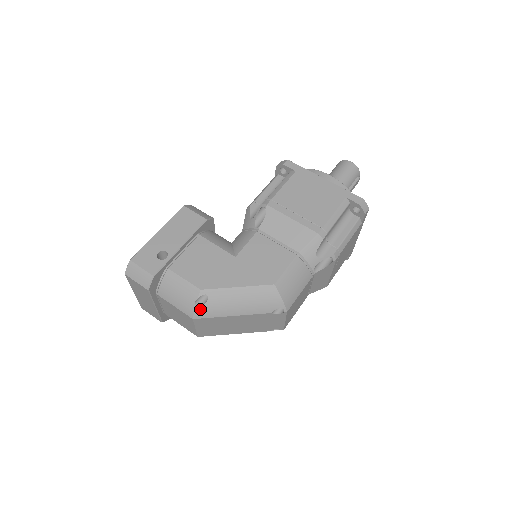
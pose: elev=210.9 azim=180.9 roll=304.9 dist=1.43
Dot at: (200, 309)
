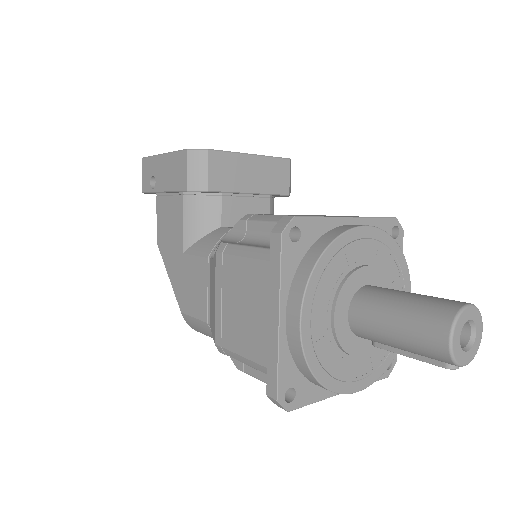
Dot at: occluded
